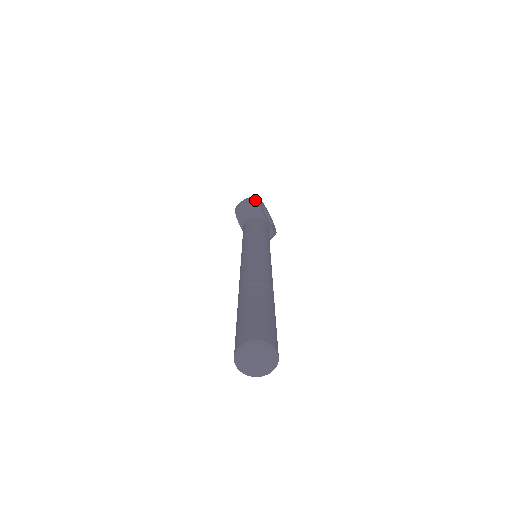
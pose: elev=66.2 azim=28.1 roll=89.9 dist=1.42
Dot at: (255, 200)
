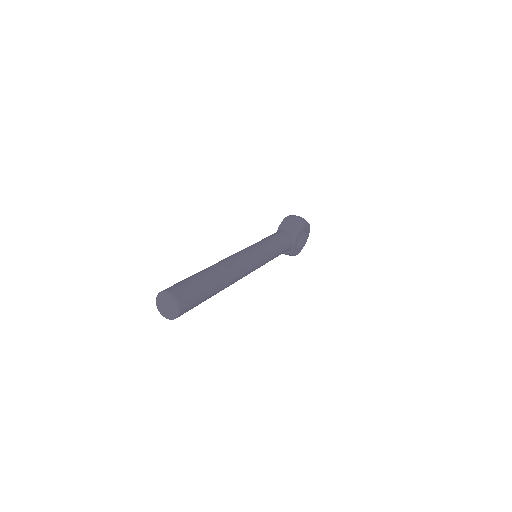
Dot at: (303, 224)
